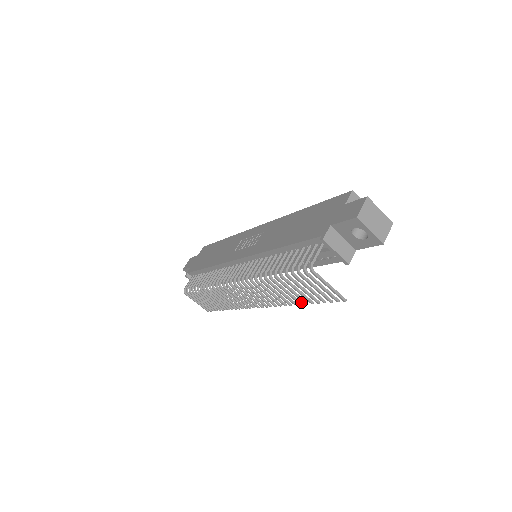
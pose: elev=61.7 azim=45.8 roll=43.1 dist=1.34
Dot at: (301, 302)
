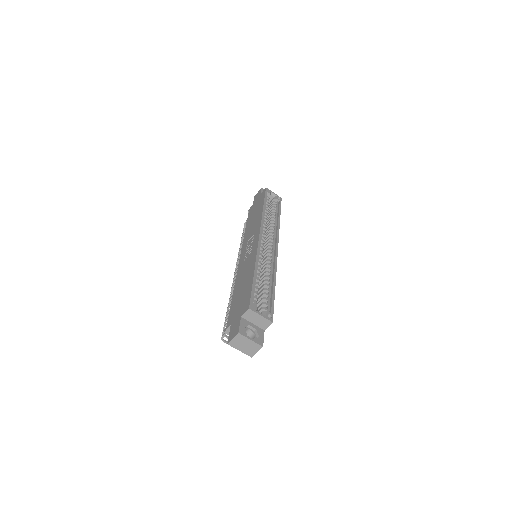
Dot at: occluded
